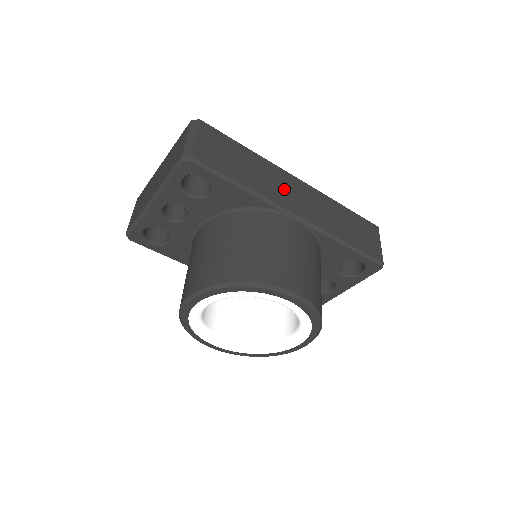
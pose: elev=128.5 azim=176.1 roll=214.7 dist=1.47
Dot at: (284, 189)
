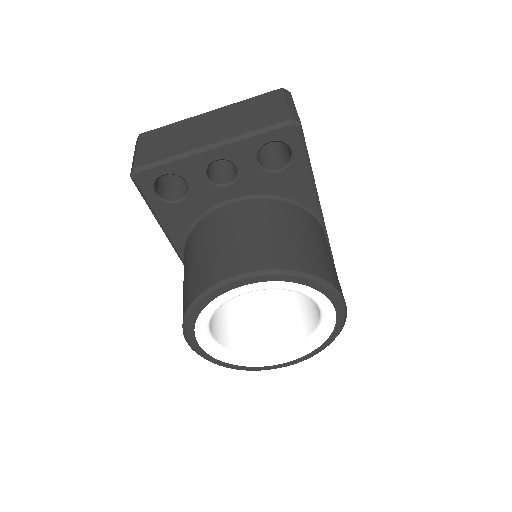
Dot at: occluded
